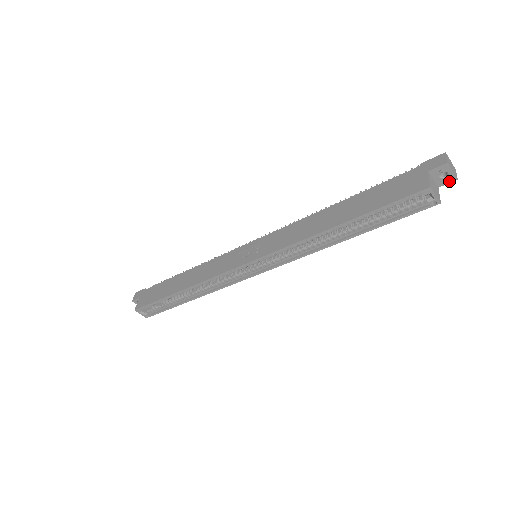
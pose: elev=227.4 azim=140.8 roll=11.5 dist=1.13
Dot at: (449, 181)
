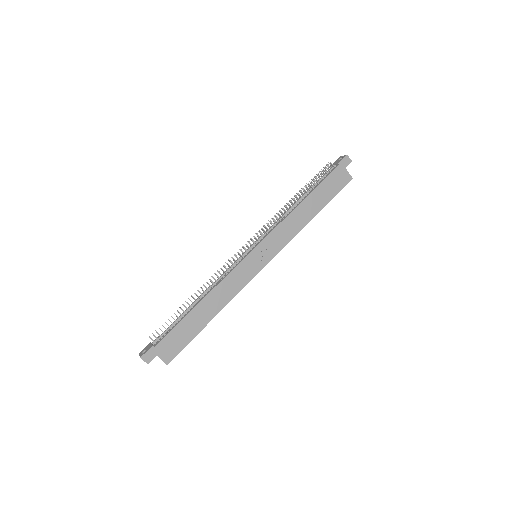
Dot at: occluded
